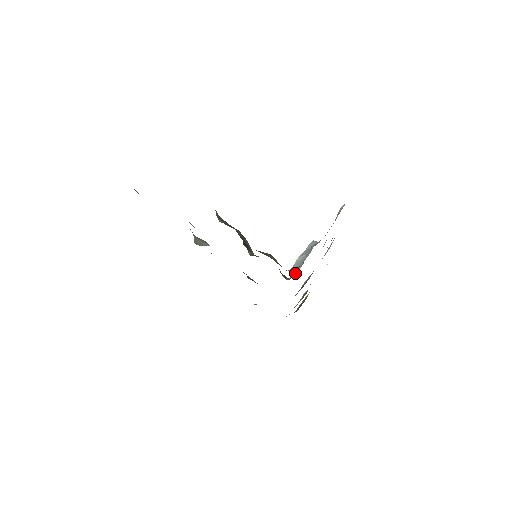
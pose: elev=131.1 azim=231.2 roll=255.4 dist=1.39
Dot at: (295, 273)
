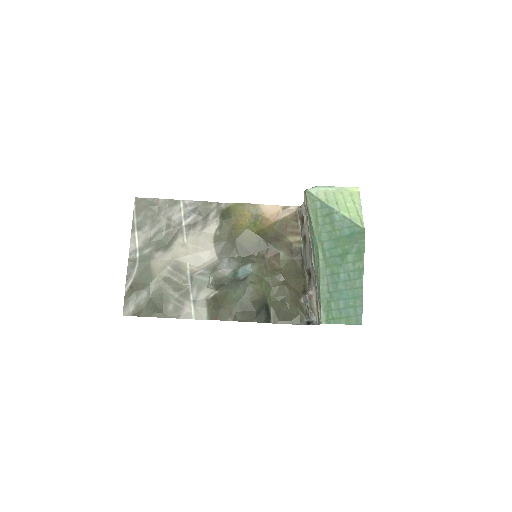
Dot at: (306, 301)
